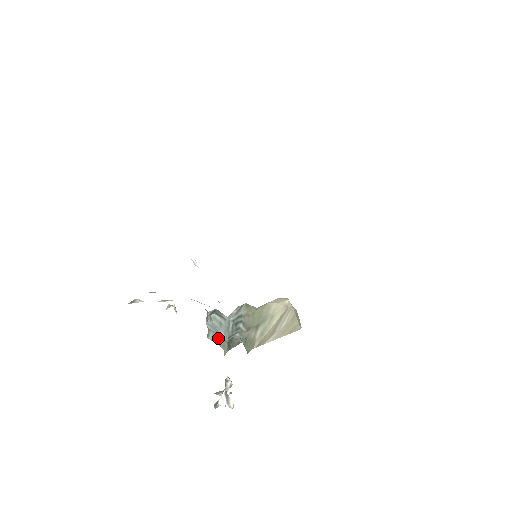
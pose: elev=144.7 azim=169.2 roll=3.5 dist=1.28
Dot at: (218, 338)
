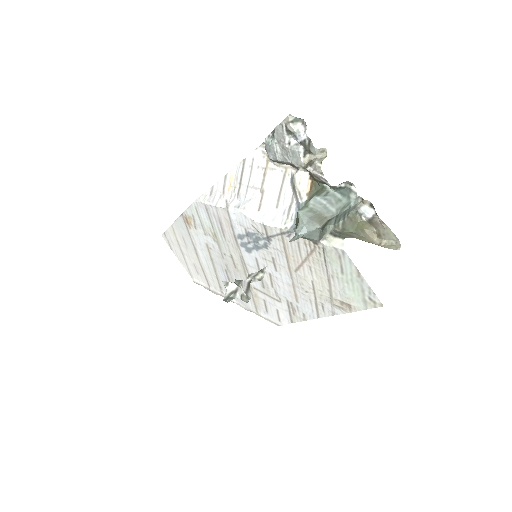
Dot at: (314, 215)
